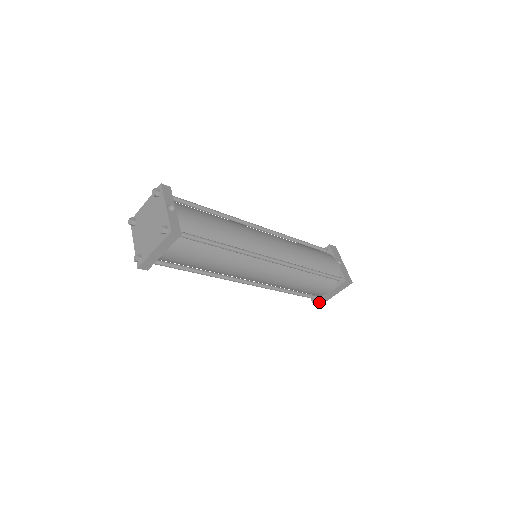
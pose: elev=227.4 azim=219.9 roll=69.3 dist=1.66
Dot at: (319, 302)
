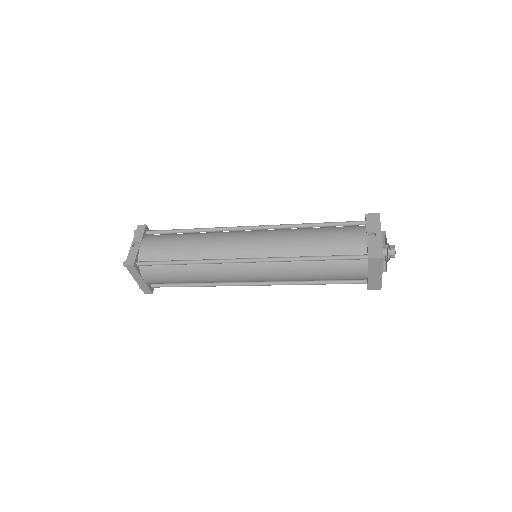
Dot at: (372, 286)
